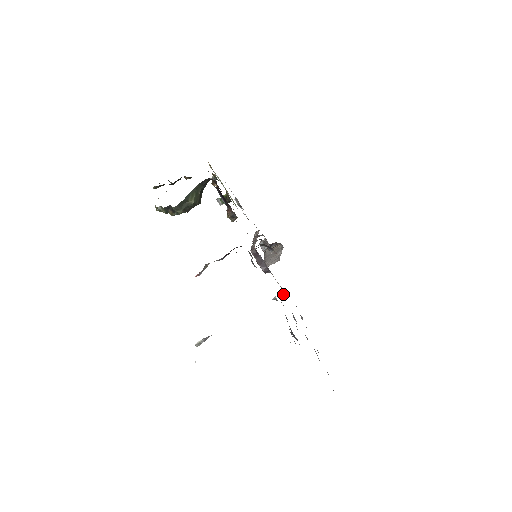
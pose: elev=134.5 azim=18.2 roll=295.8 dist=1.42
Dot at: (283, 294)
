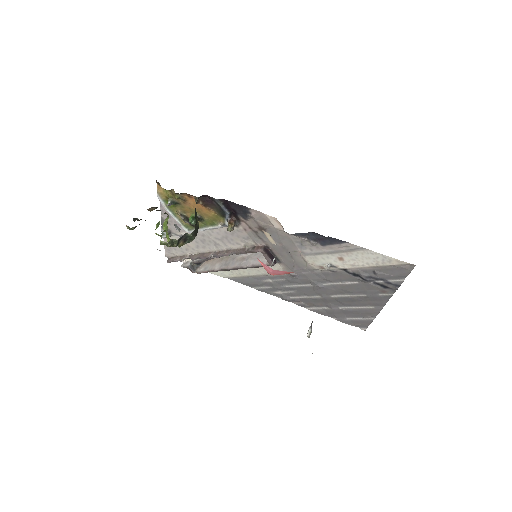
Dot at: (294, 275)
